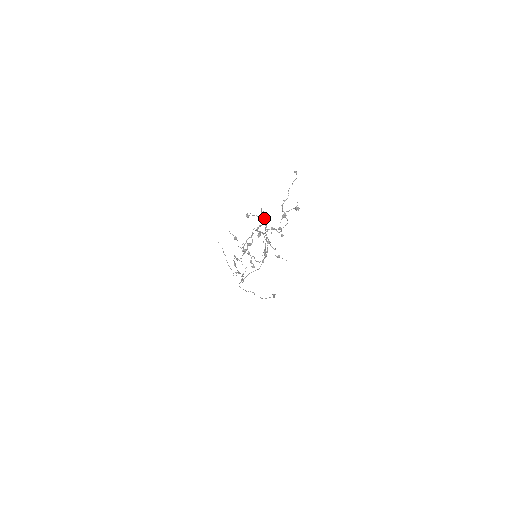
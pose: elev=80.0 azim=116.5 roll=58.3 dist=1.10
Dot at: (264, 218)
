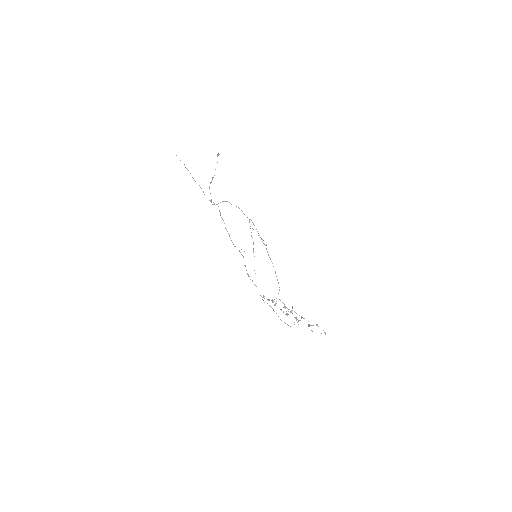
Dot at: (265, 245)
